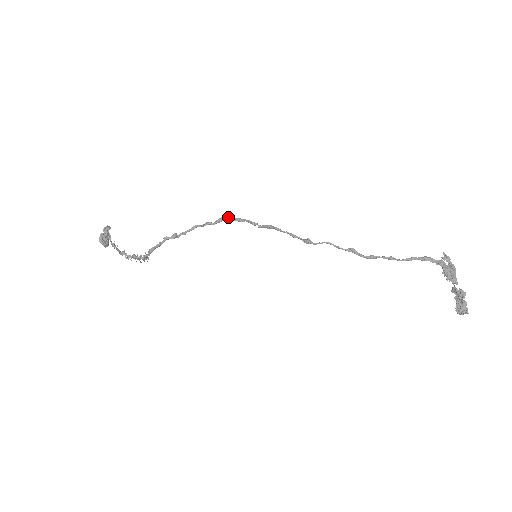
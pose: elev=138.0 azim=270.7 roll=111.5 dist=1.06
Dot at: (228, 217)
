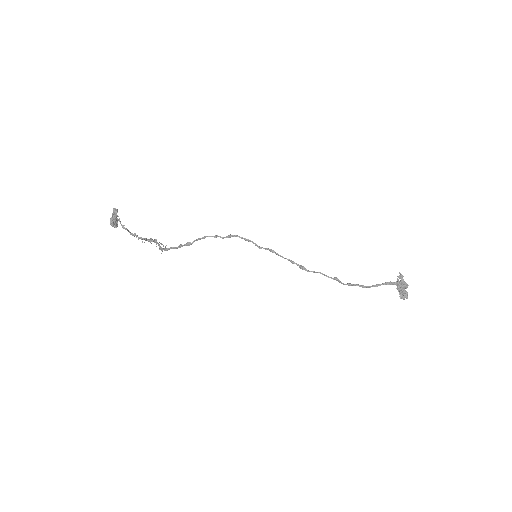
Dot at: (236, 236)
